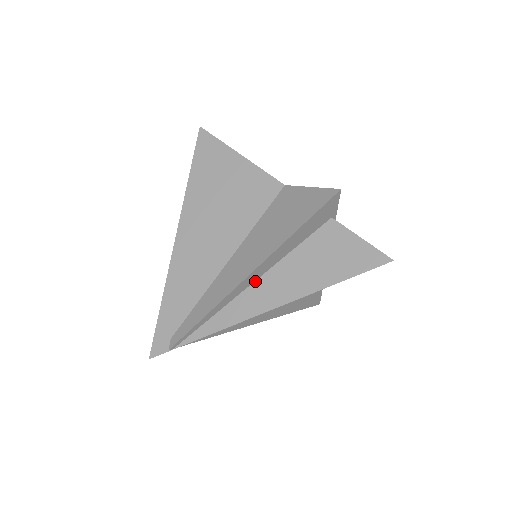
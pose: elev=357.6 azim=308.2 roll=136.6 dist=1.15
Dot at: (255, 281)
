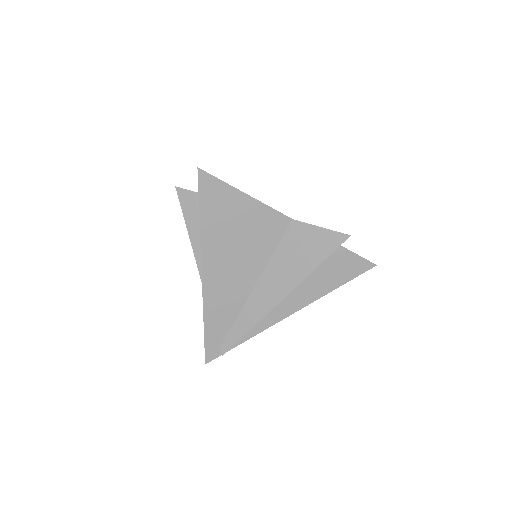
Dot at: occluded
